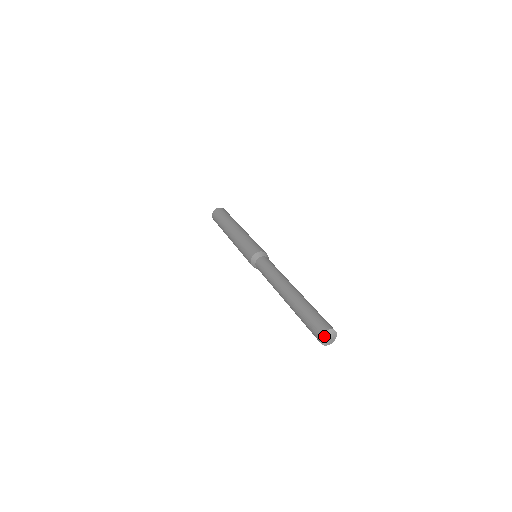
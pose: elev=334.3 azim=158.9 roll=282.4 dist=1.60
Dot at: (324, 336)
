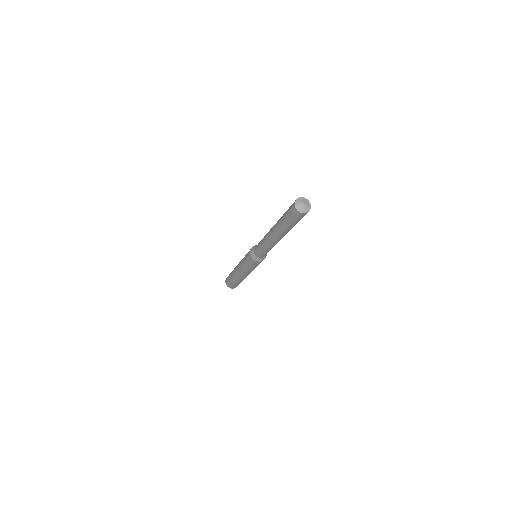
Dot at: (298, 206)
